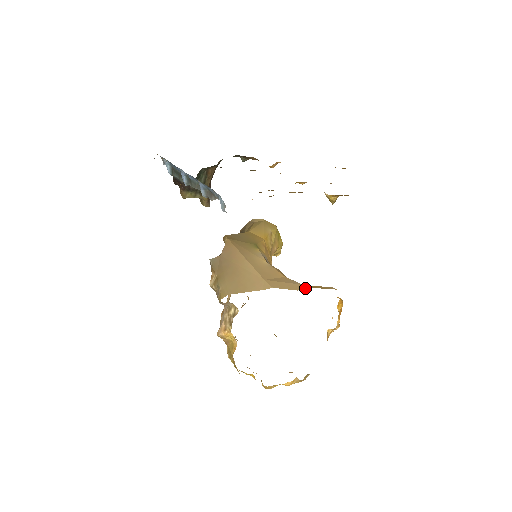
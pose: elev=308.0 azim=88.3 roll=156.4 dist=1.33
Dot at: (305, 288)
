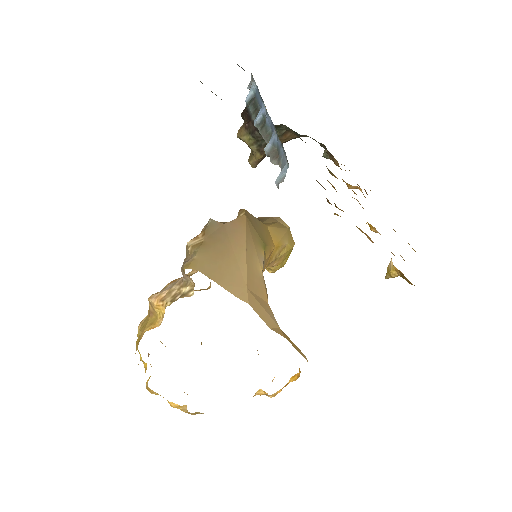
Dot at: (279, 333)
